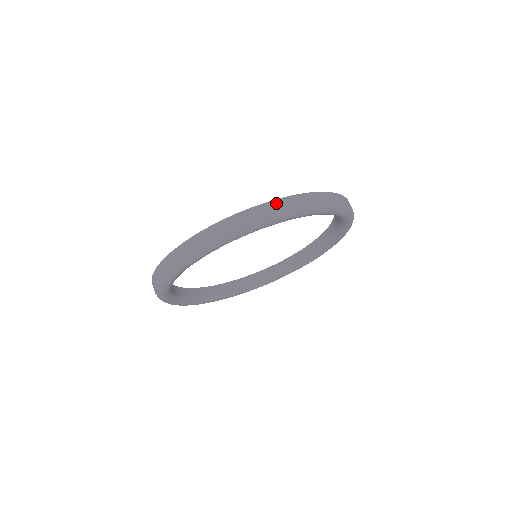
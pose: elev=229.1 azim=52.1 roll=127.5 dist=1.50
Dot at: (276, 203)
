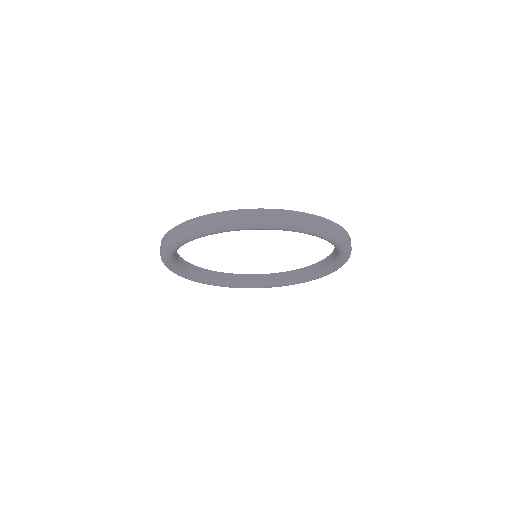
Dot at: (328, 222)
